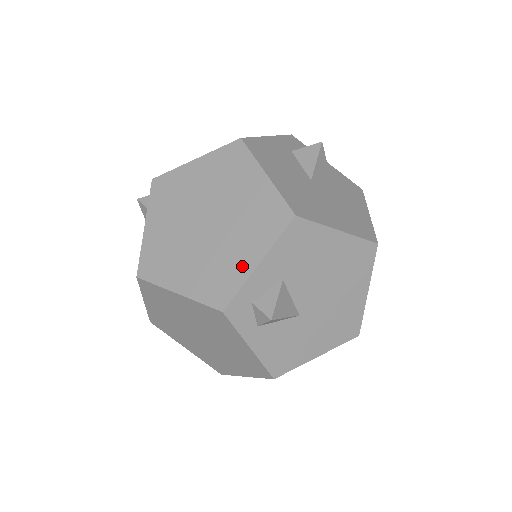
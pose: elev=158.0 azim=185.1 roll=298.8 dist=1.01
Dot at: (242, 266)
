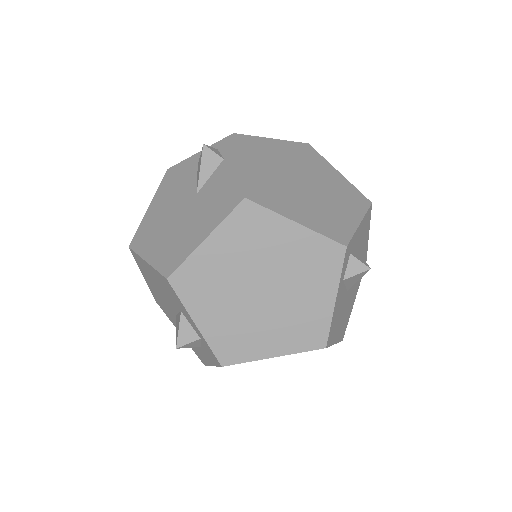
Dot at: (348, 220)
